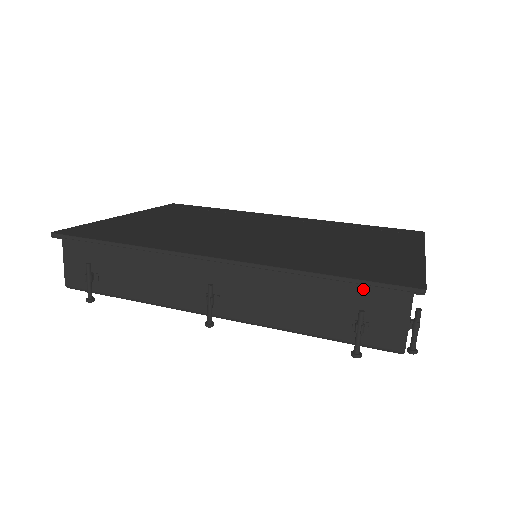
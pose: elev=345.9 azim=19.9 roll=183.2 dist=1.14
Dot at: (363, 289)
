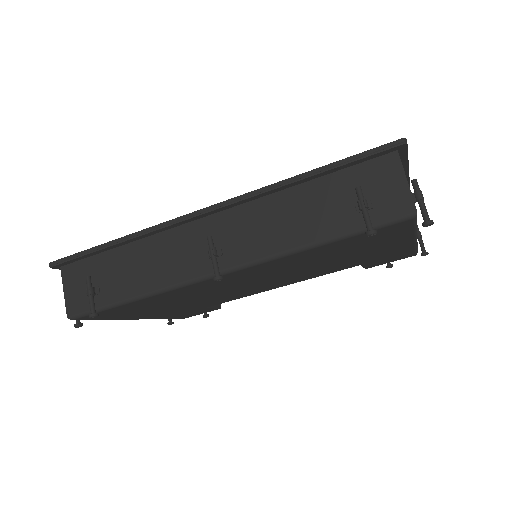
Dot at: (351, 172)
